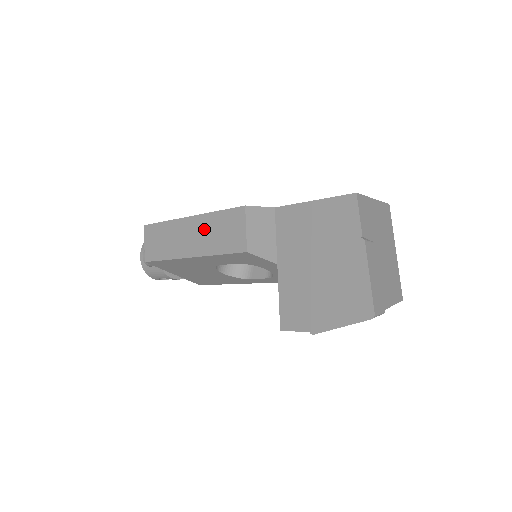
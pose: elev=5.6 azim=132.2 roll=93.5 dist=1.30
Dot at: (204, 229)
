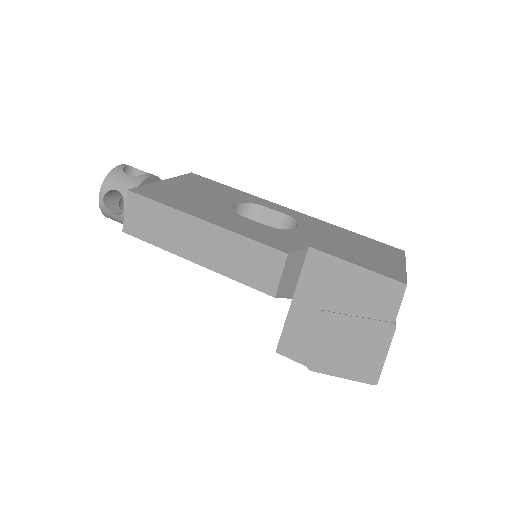
Dot at: (223, 246)
